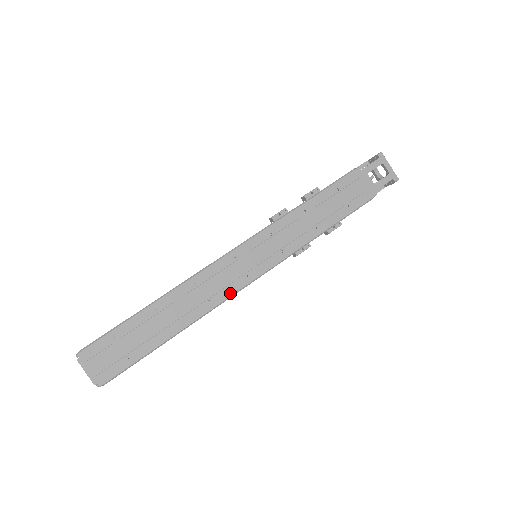
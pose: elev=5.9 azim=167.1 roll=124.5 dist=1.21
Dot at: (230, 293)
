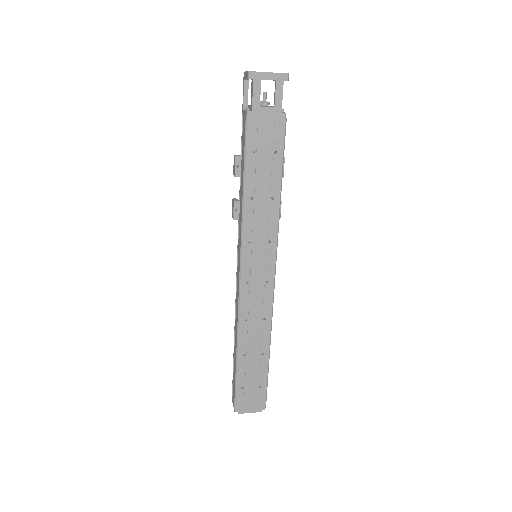
Dot at: (270, 301)
